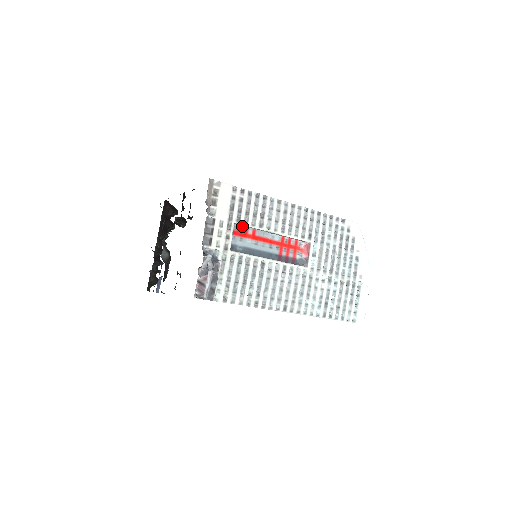
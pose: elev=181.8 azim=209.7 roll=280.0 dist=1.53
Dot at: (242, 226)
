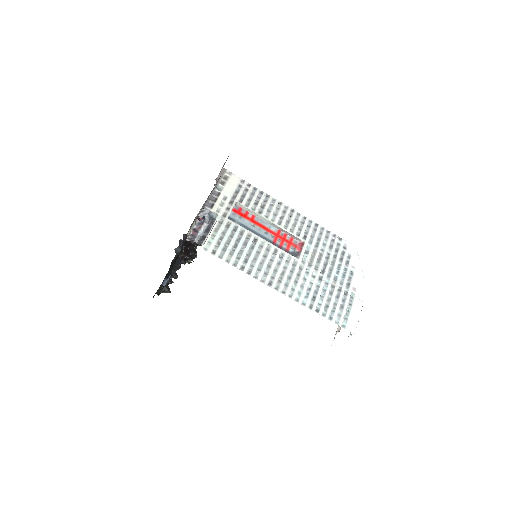
Dot at: (243, 209)
